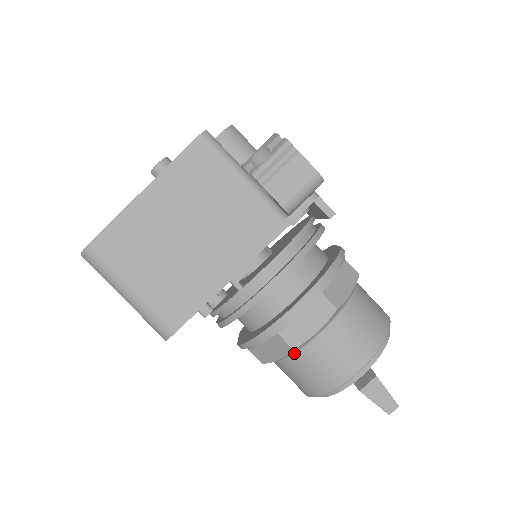
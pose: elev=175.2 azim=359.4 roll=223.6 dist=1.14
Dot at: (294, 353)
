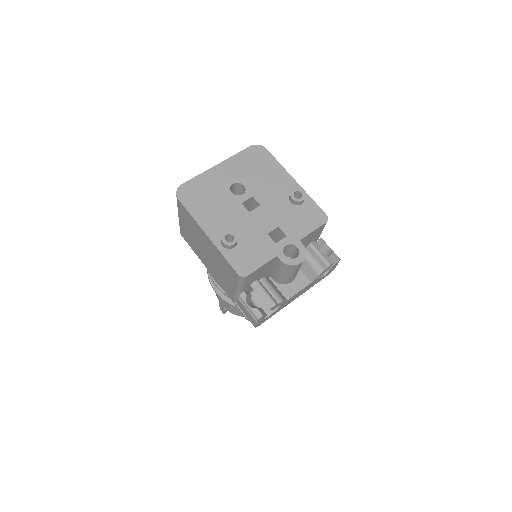
Dot at: occluded
